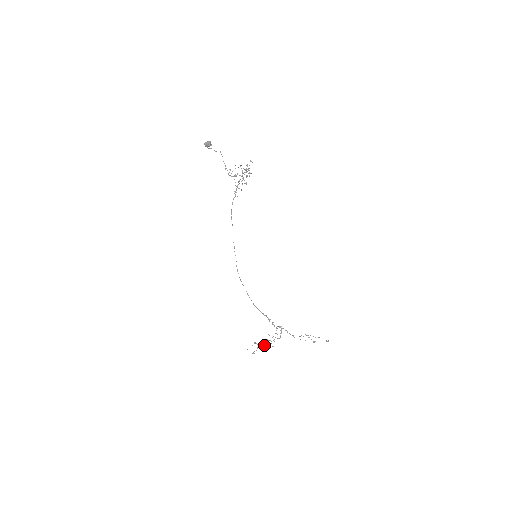
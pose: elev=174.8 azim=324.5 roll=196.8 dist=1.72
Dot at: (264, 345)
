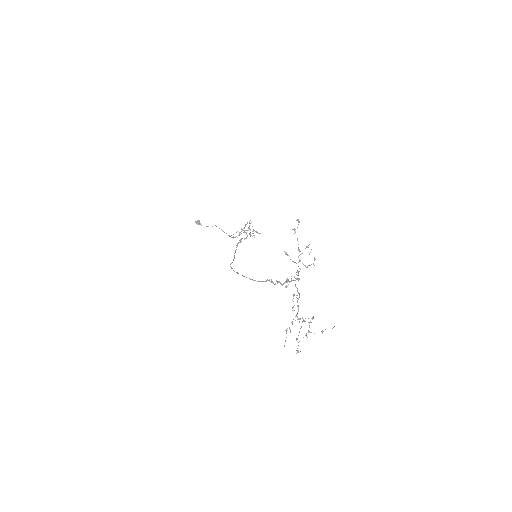
Dot at: (292, 321)
